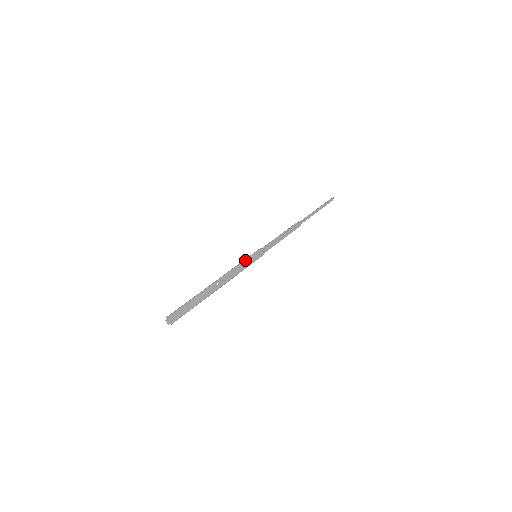
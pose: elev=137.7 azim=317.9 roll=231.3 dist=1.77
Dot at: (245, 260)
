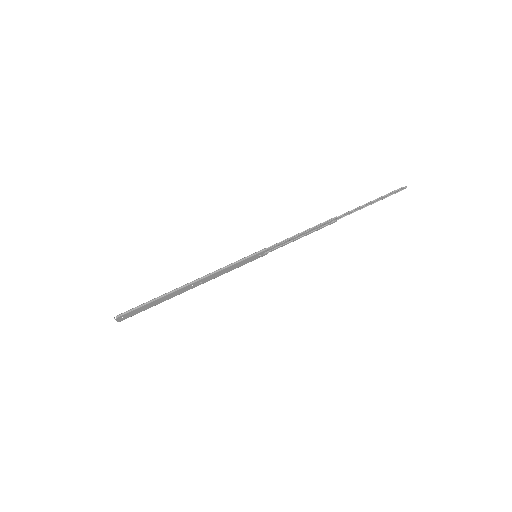
Dot at: (240, 262)
